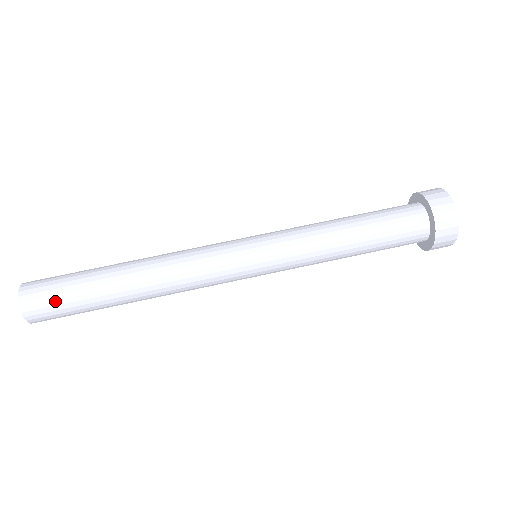
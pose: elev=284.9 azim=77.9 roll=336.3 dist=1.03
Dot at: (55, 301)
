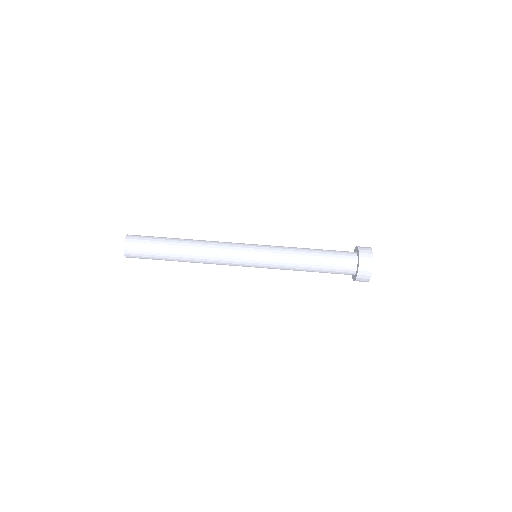
Dot at: (144, 238)
